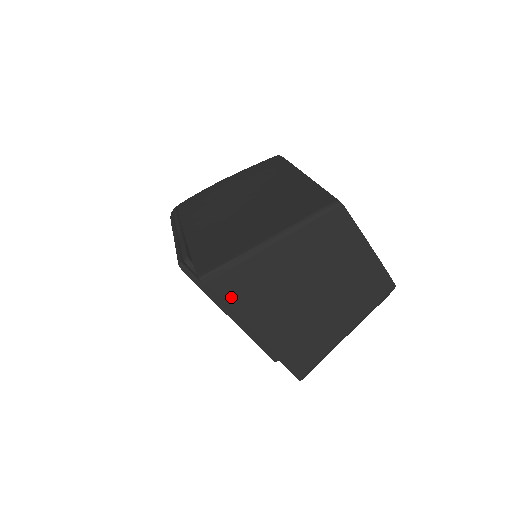
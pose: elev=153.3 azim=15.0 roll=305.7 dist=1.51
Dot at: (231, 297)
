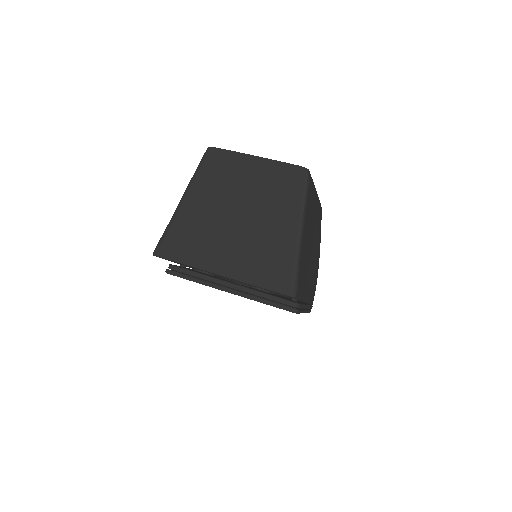
Dot at: (180, 254)
